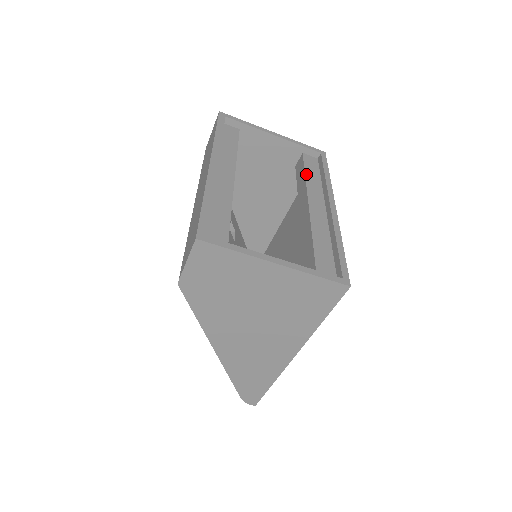
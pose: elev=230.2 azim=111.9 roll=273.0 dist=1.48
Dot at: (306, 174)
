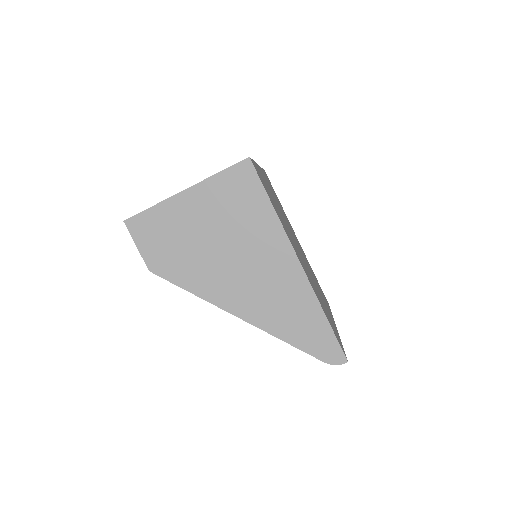
Dot at: occluded
